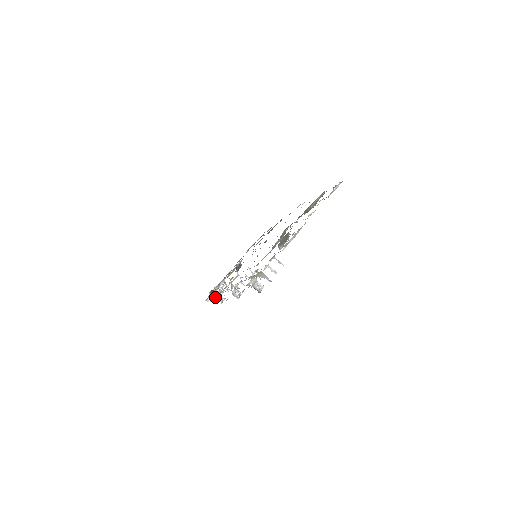
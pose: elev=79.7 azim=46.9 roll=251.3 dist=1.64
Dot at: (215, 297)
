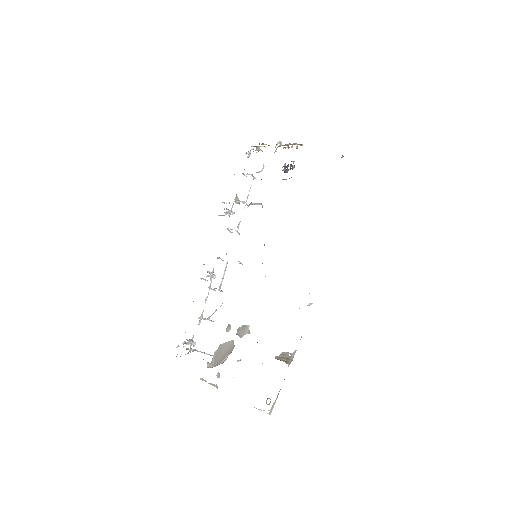
Dot at: (220, 215)
